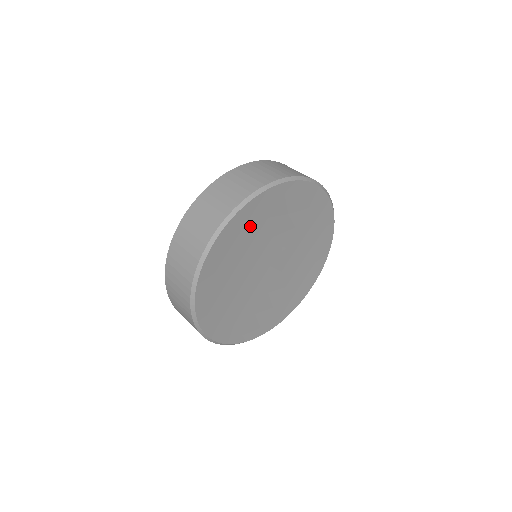
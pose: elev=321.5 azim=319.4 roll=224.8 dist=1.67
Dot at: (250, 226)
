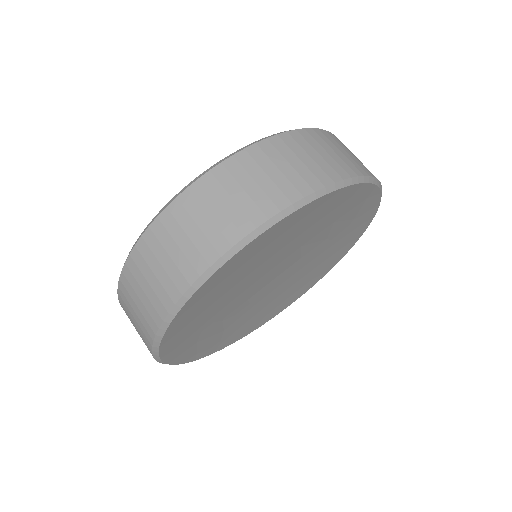
Dot at: (293, 230)
